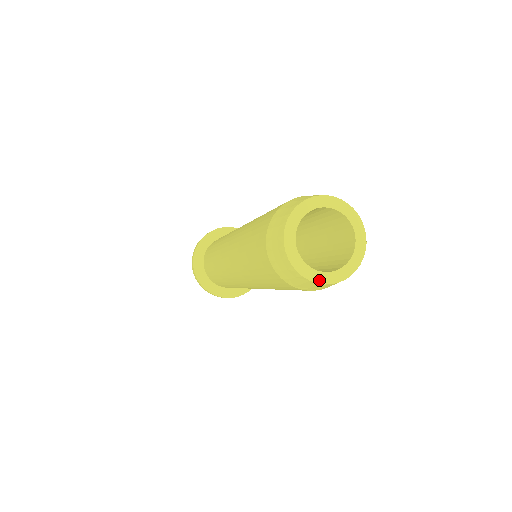
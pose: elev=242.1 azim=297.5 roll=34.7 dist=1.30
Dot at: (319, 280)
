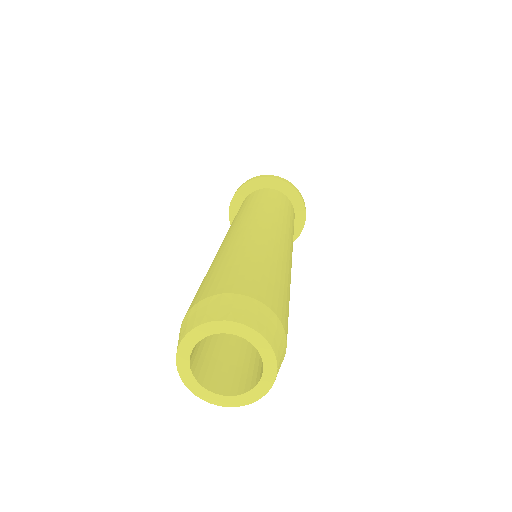
Dot at: (244, 402)
